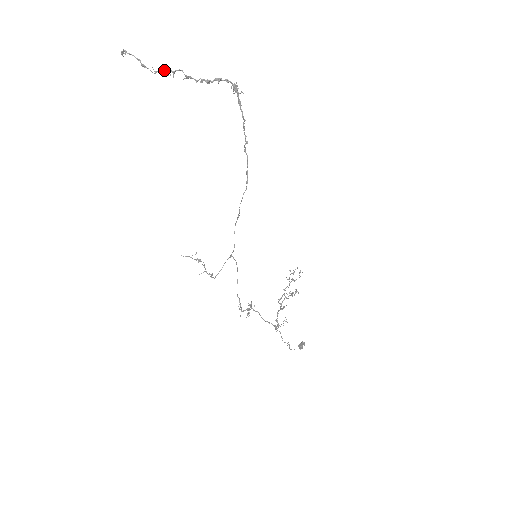
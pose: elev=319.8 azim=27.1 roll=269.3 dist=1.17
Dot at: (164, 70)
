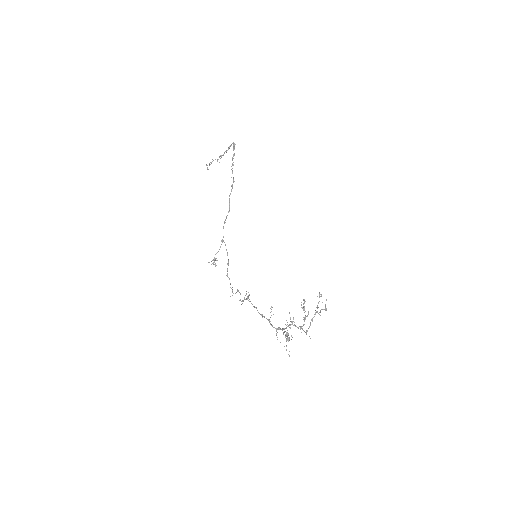
Dot at: occluded
